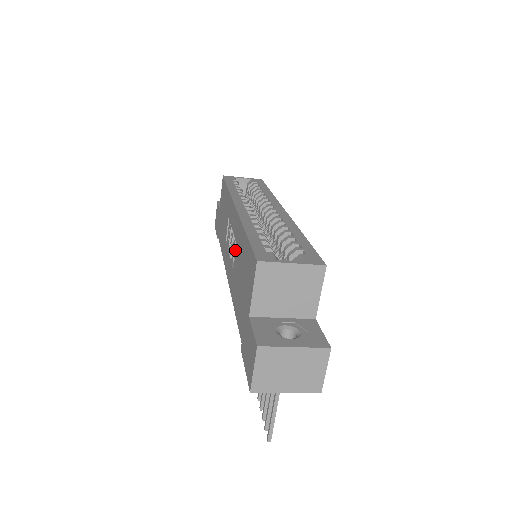
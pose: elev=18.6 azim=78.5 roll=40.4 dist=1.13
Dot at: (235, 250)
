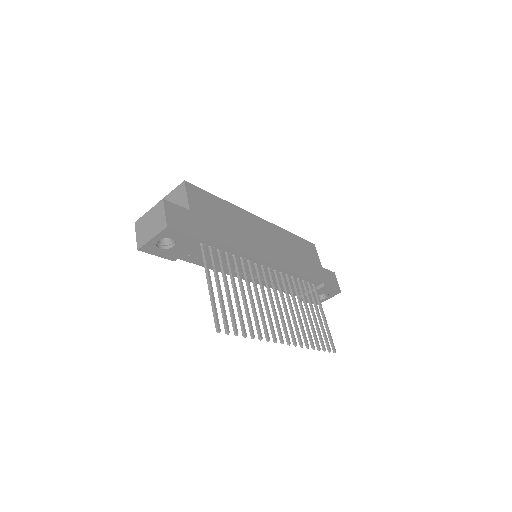
Dot at: occluded
